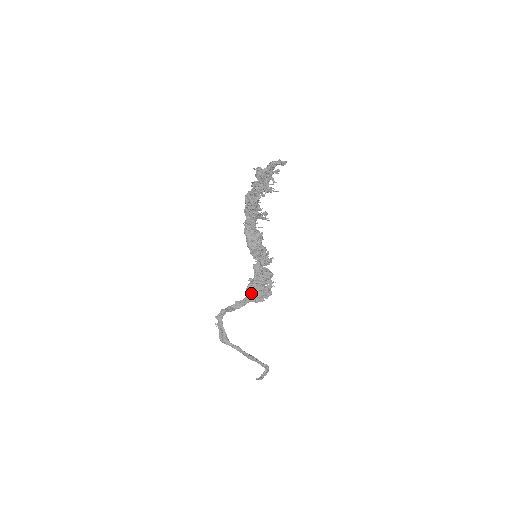
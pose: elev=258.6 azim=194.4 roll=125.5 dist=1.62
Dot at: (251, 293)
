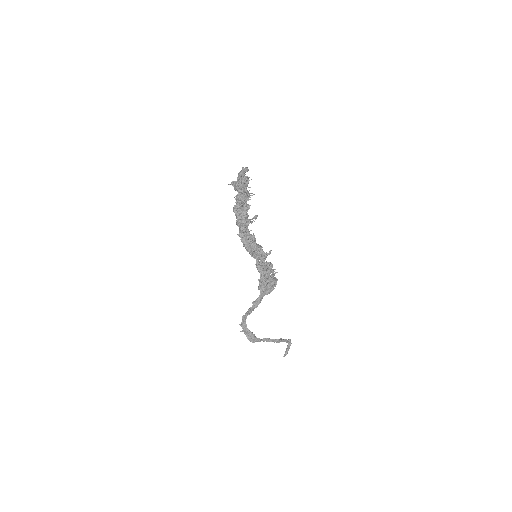
Dot at: (264, 288)
